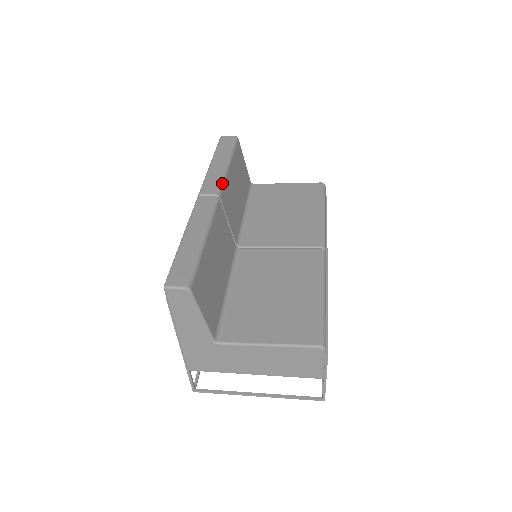
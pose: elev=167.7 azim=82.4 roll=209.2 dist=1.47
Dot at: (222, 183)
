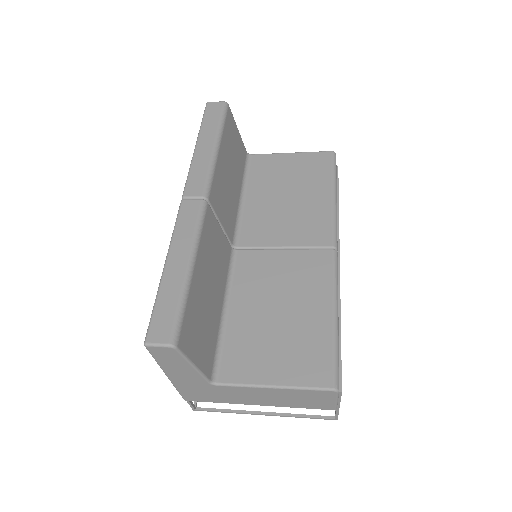
Dot at: (210, 178)
